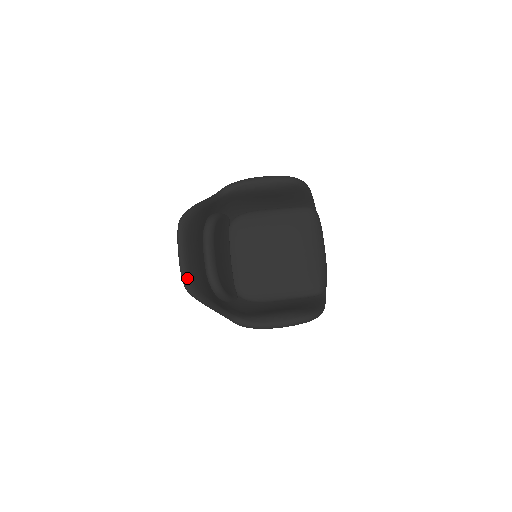
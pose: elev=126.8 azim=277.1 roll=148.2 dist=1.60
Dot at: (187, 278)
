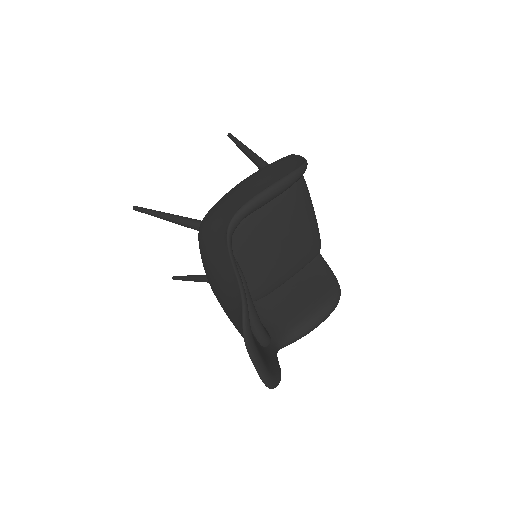
Dot at: (270, 380)
